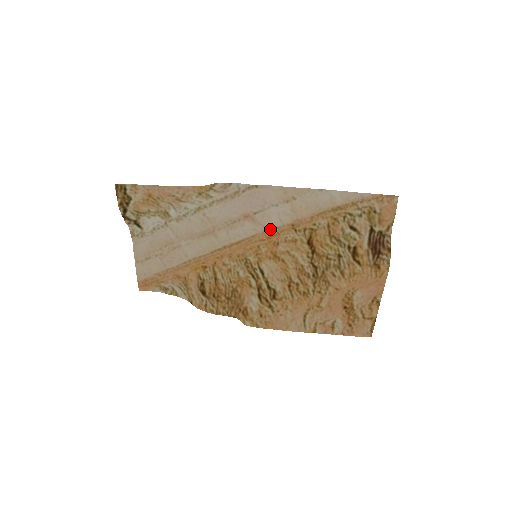
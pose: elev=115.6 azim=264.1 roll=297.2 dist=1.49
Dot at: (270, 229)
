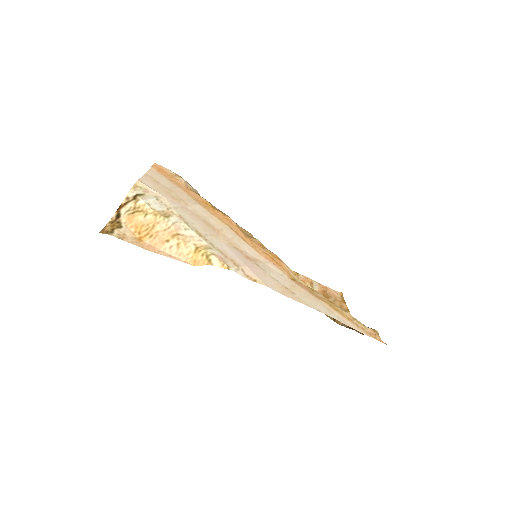
Dot at: (272, 264)
